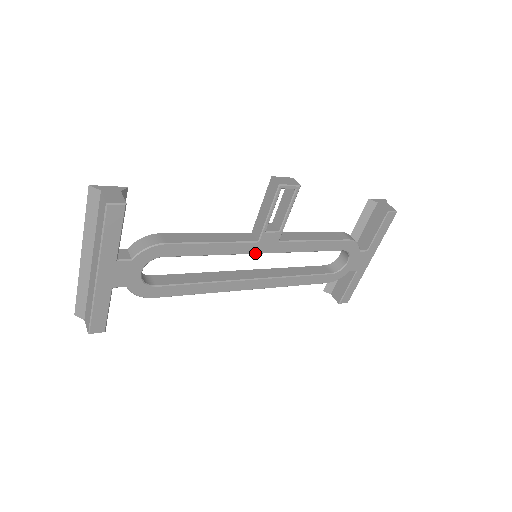
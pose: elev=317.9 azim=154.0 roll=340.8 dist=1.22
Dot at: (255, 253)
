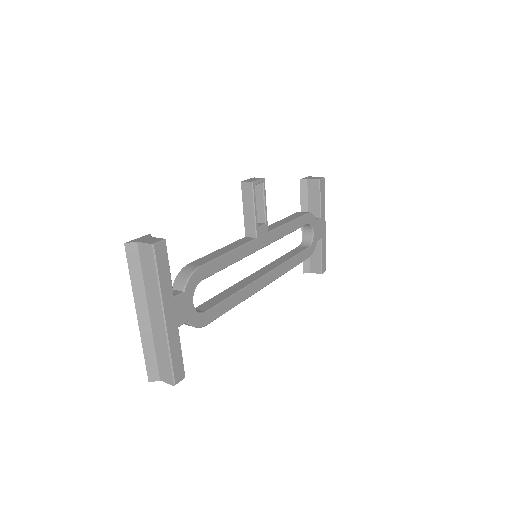
Dot at: occluded
